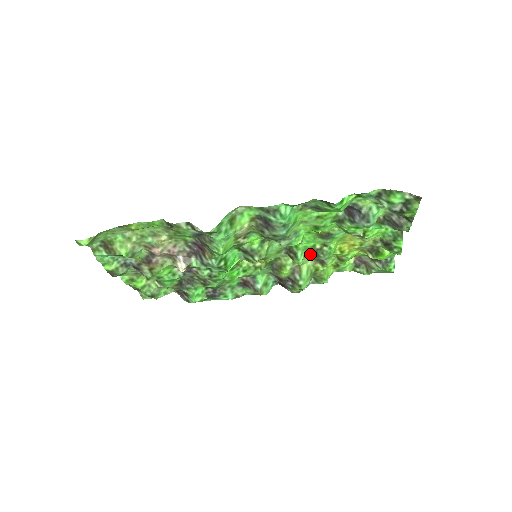
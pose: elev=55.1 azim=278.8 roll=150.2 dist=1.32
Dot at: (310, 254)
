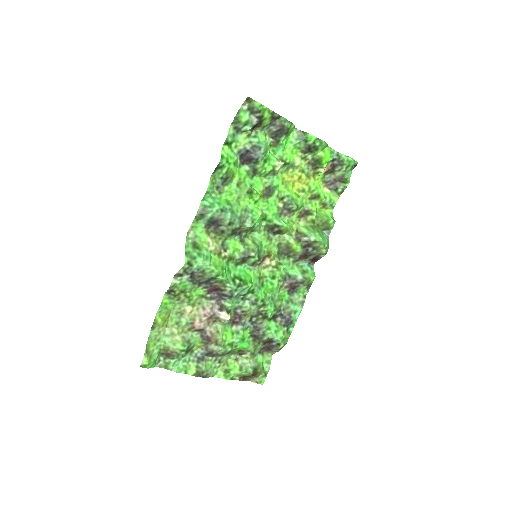
Dot at: (286, 216)
